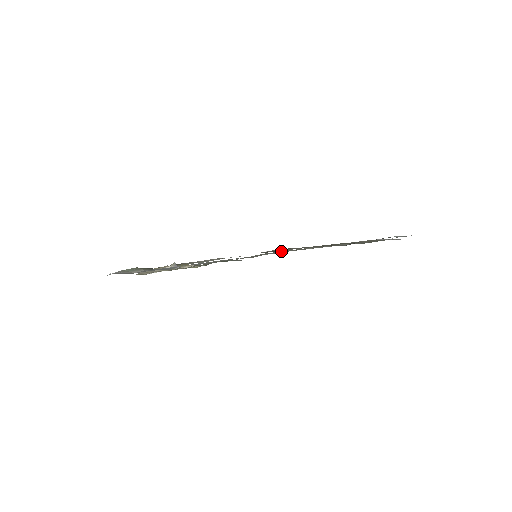
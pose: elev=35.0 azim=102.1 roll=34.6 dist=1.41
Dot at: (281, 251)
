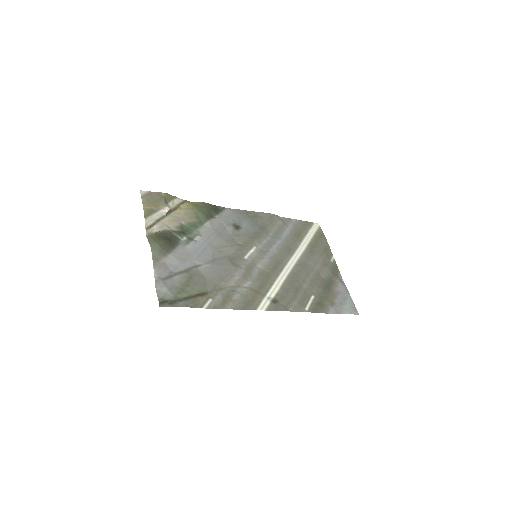
Dot at: (266, 240)
